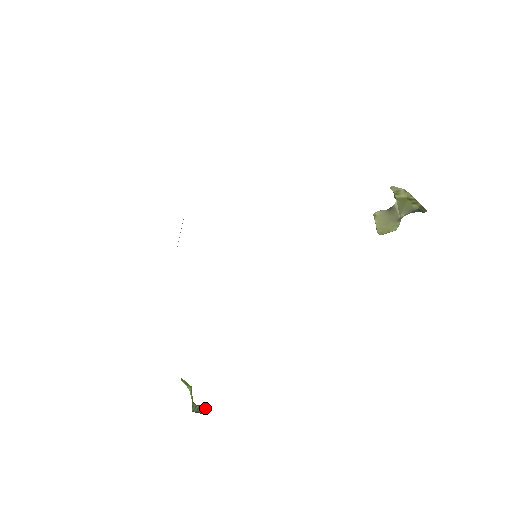
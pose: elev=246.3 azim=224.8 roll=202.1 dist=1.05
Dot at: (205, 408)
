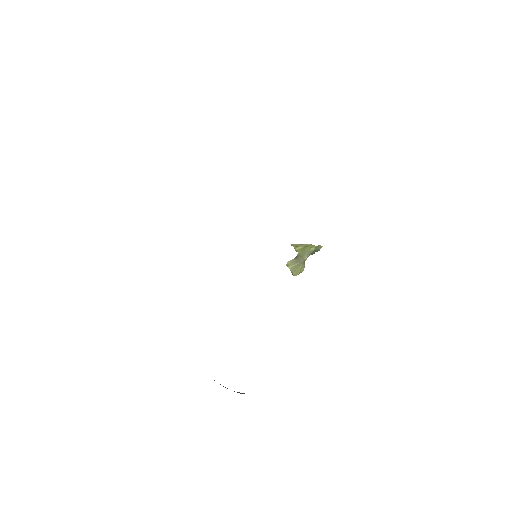
Dot at: occluded
